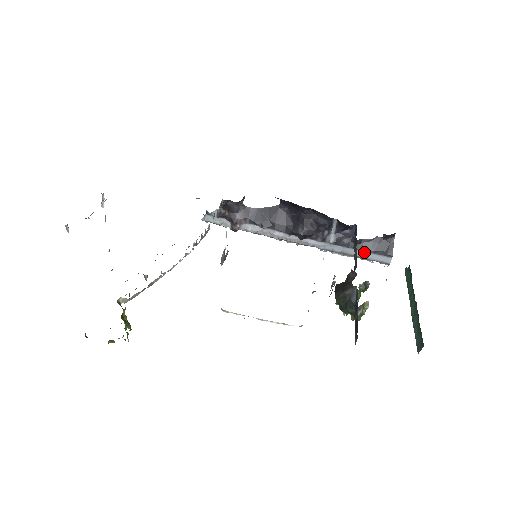
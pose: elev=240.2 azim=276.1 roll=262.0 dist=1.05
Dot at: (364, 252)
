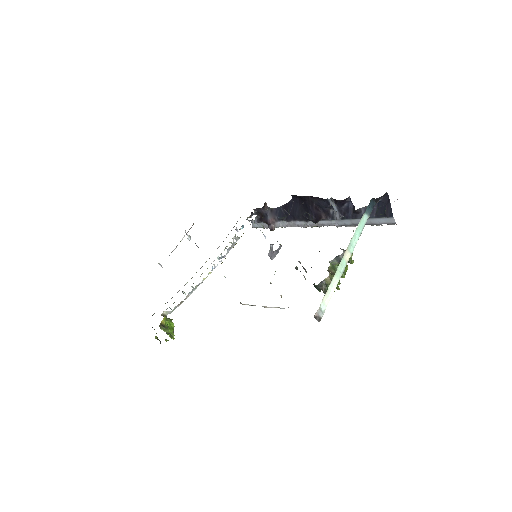
Dot at: (368, 219)
